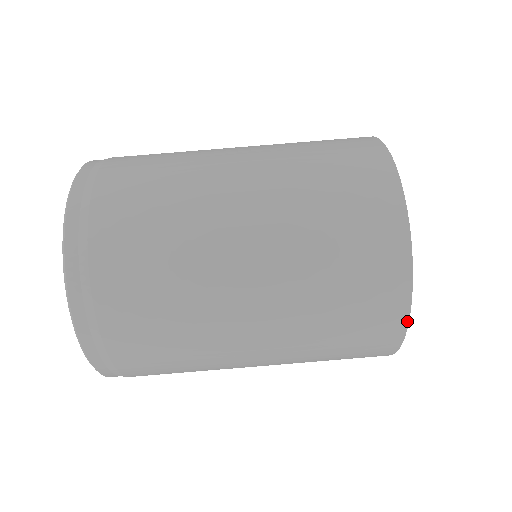
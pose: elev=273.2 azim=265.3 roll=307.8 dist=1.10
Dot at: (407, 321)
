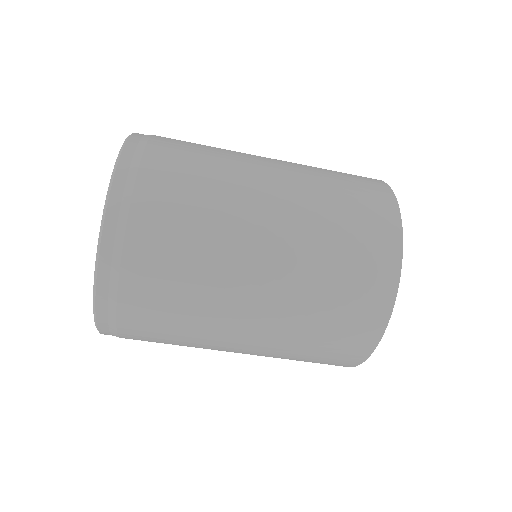
Dot at: occluded
